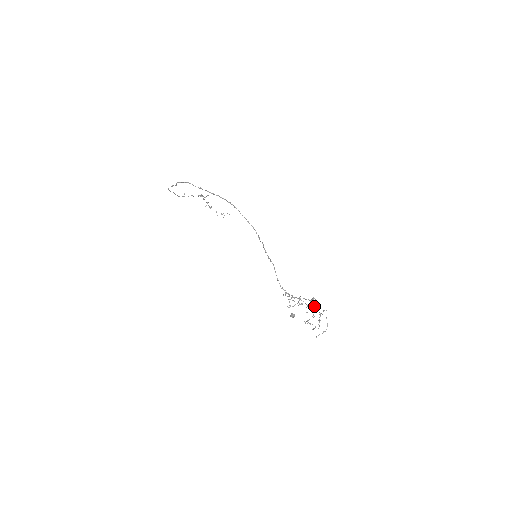
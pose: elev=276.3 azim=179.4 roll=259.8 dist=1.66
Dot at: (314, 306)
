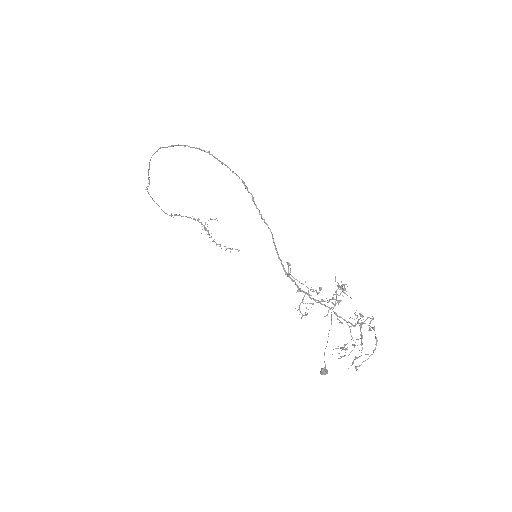
Dot at: (344, 292)
